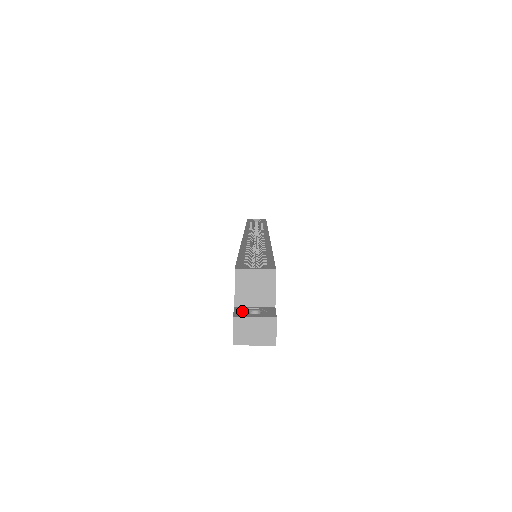
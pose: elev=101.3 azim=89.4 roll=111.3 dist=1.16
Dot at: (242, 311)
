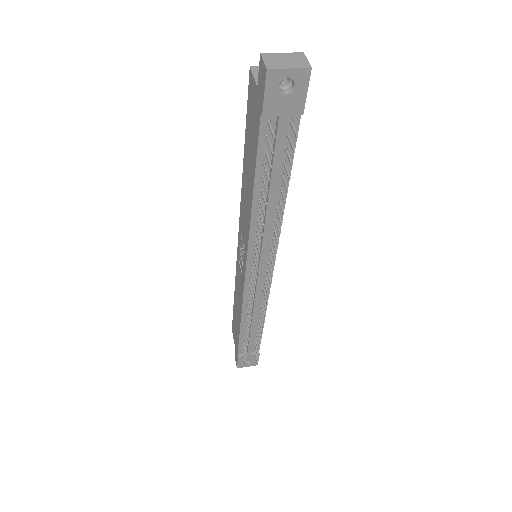
Dot at: occluded
